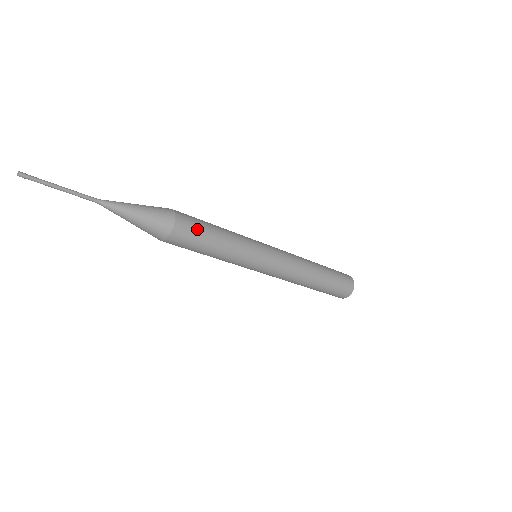
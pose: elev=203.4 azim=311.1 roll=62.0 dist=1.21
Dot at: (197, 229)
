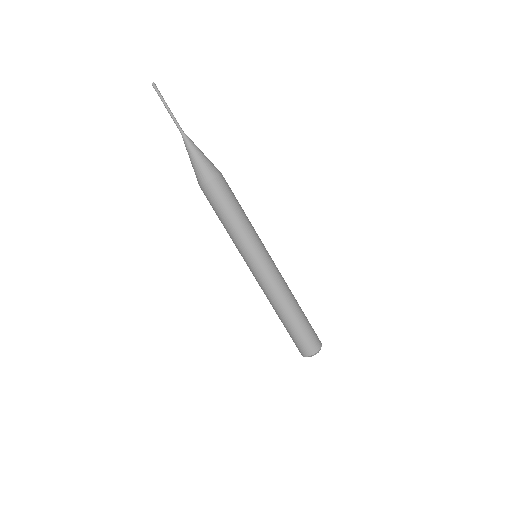
Dot at: occluded
